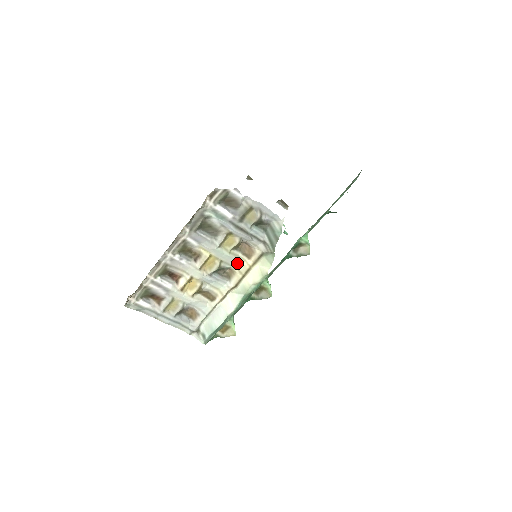
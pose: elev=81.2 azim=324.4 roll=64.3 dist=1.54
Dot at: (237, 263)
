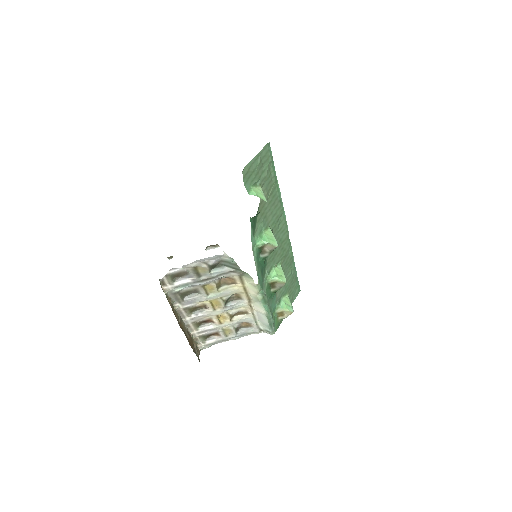
Dot at: (232, 291)
